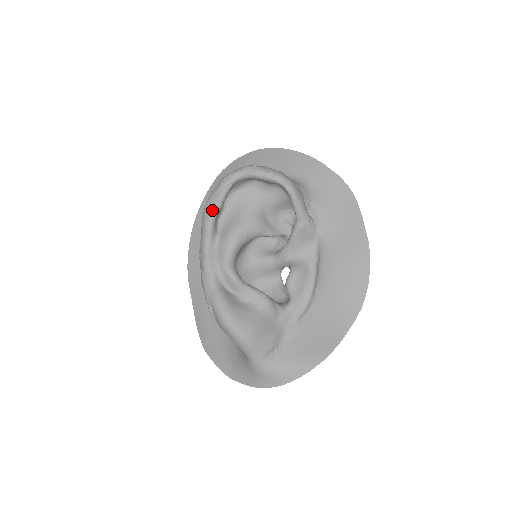
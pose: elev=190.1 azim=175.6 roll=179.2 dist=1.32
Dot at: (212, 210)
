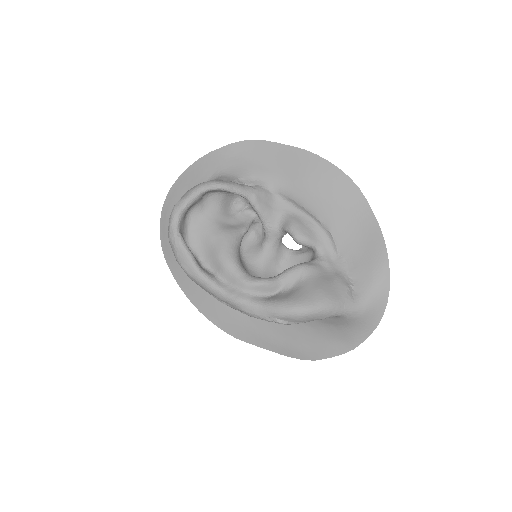
Dot at: (191, 265)
